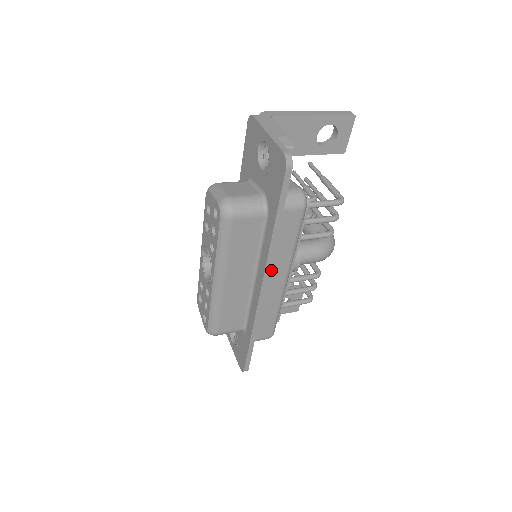
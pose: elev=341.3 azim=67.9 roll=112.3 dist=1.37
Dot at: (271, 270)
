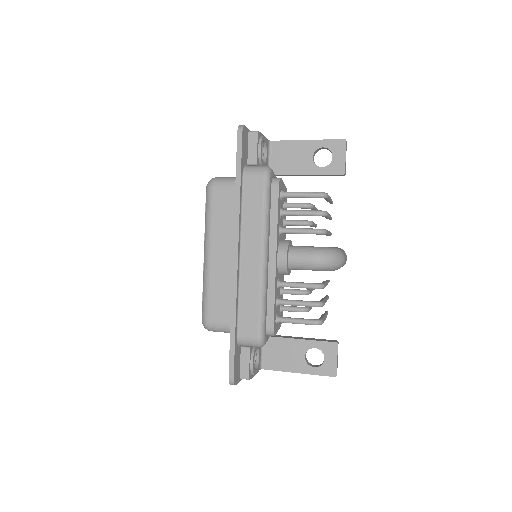
Dot at: (245, 240)
